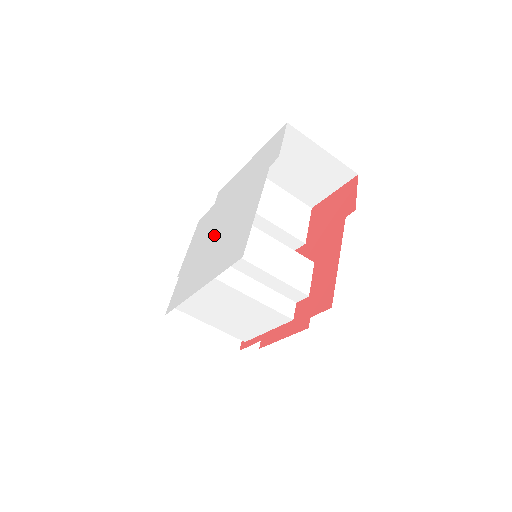
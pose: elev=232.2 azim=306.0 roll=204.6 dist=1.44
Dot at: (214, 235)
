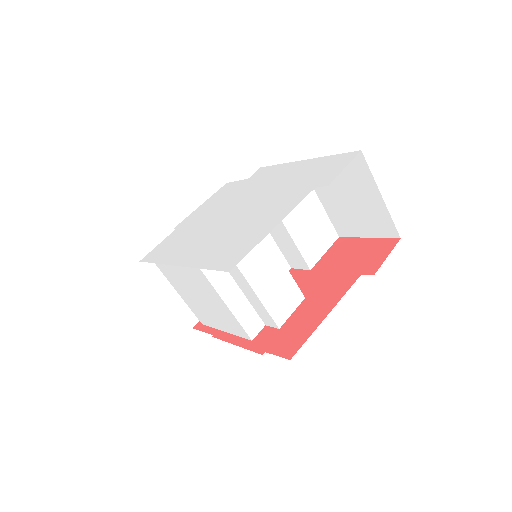
Dot at: (226, 216)
